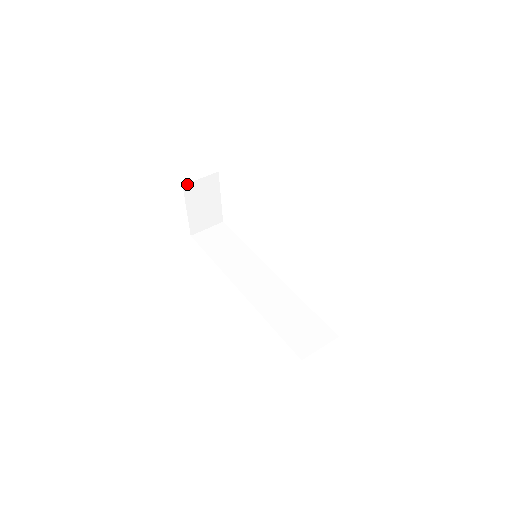
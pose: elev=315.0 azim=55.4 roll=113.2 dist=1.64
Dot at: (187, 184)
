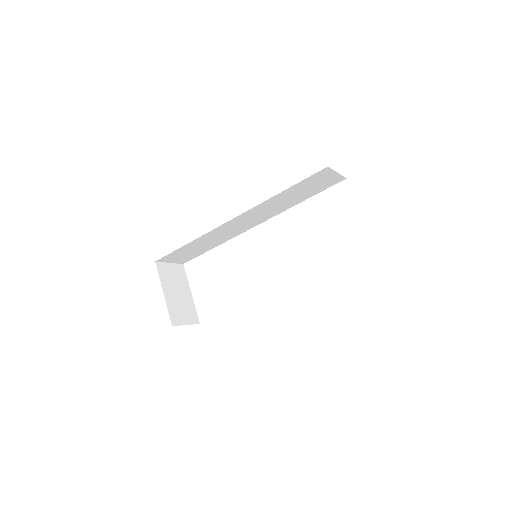
Dot at: (159, 263)
